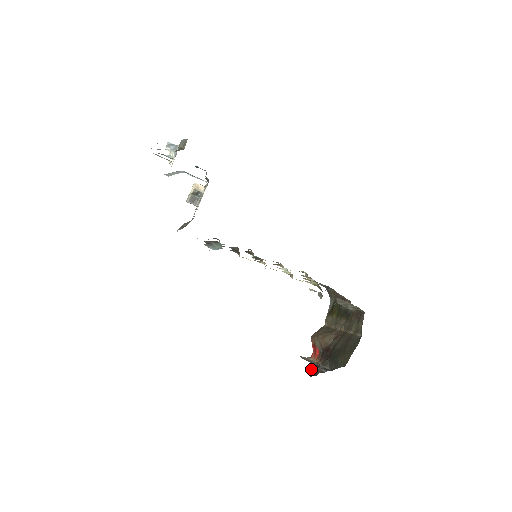
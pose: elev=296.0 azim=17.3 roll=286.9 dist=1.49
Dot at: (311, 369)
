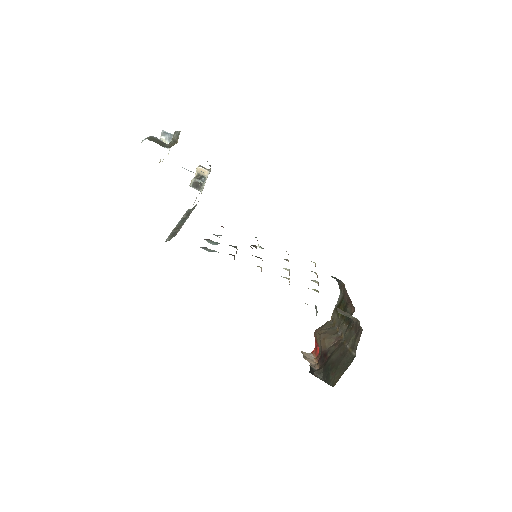
Dot at: (310, 366)
